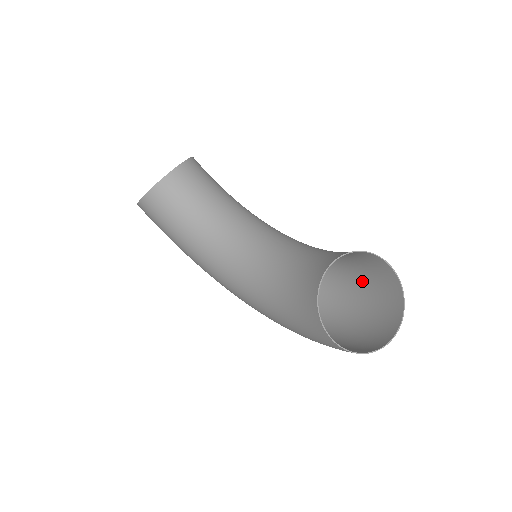
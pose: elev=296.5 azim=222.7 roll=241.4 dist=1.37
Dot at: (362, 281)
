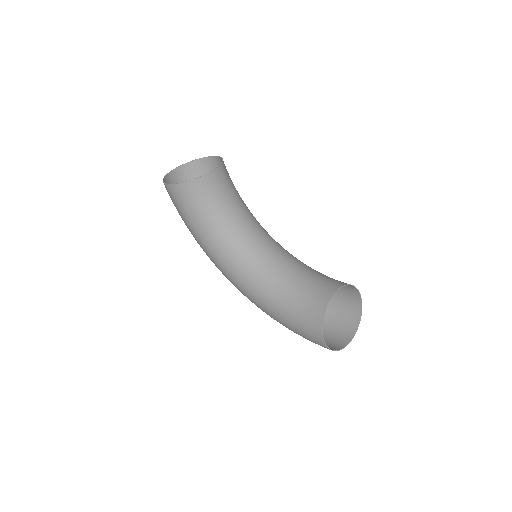
Dot at: occluded
